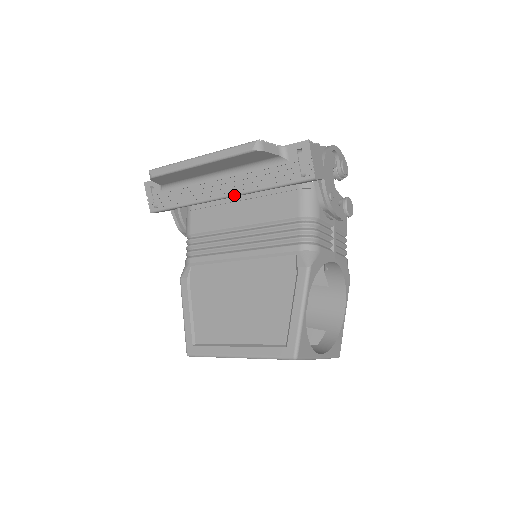
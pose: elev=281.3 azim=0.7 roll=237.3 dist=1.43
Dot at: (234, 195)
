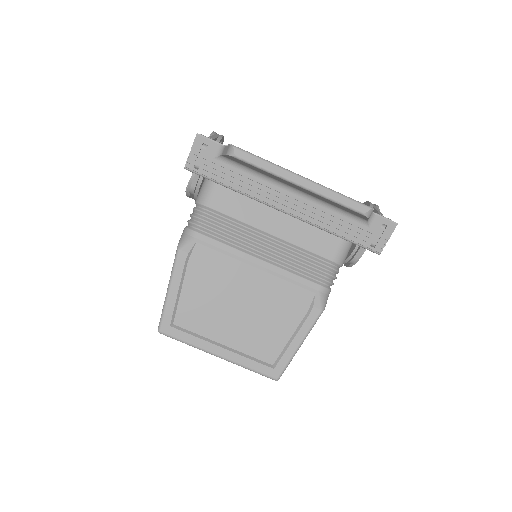
Dot at: (297, 218)
